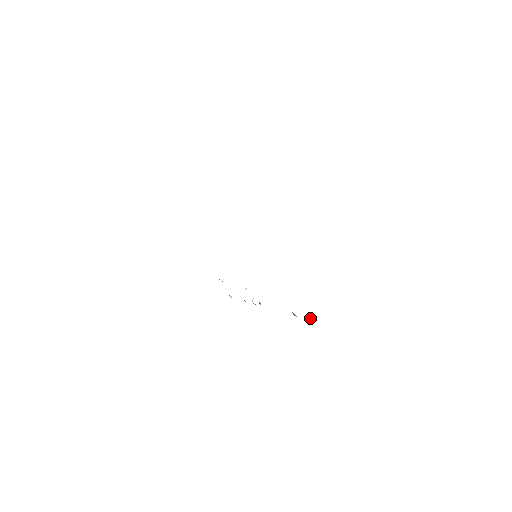
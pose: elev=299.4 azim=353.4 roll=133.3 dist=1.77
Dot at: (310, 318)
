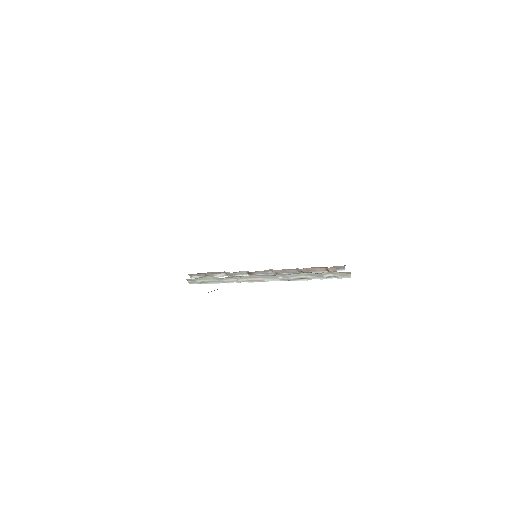
Dot at: occluded
